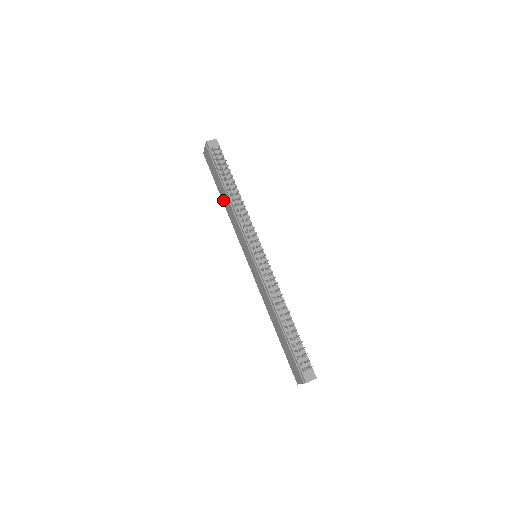
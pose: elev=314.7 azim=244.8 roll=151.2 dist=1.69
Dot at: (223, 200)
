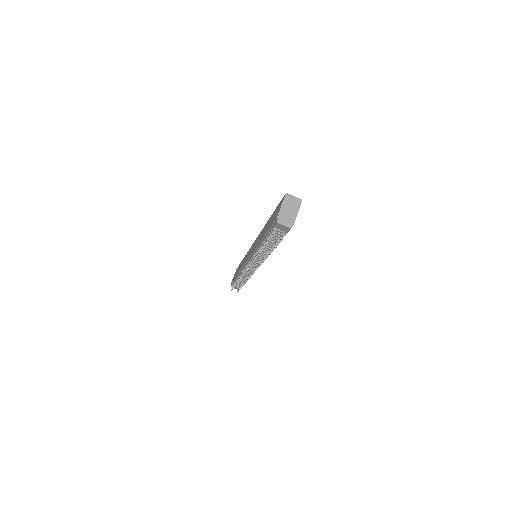
Dot at: (267, 223)
